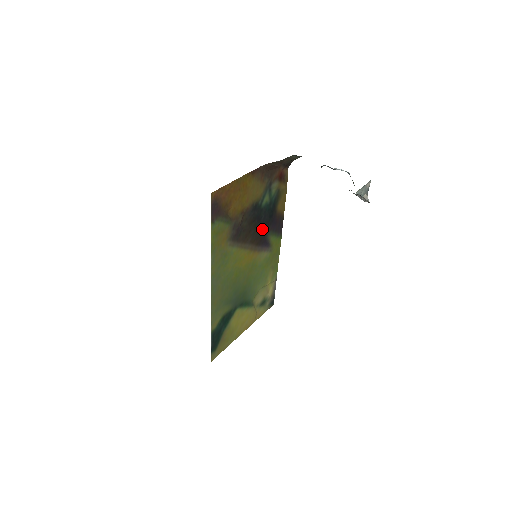
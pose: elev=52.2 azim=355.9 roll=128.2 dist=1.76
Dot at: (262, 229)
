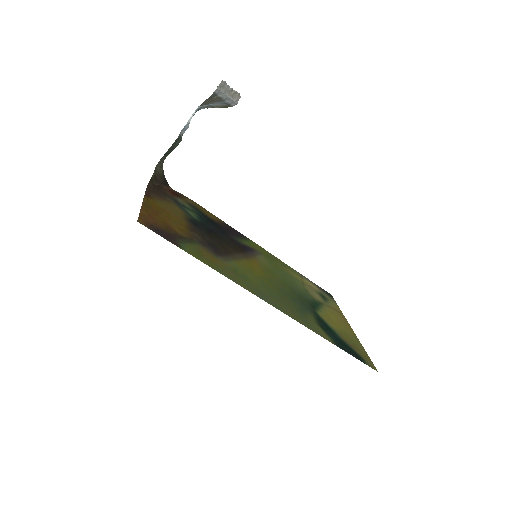
Dot at: (227, 239)
